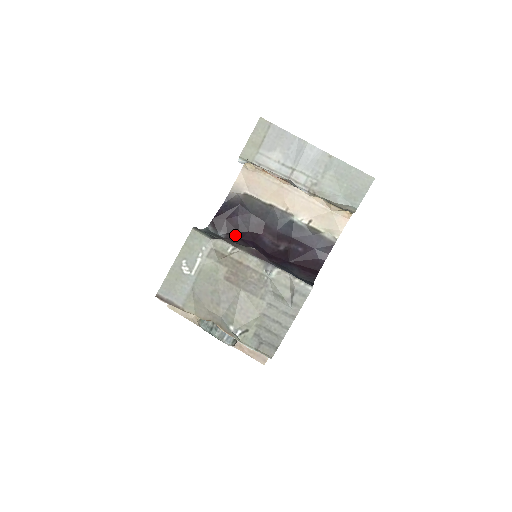
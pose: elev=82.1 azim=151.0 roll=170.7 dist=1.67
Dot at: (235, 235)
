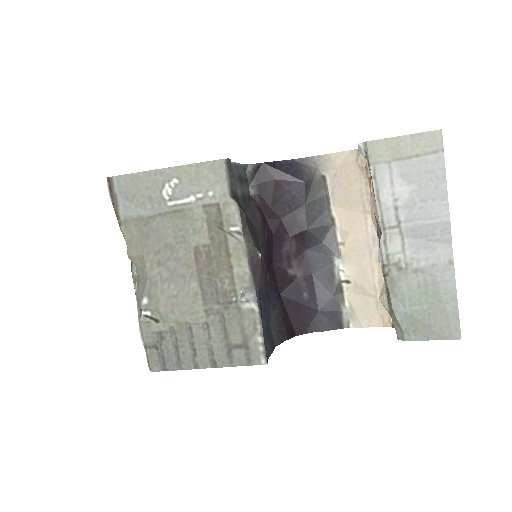
Dot at: (264, 206)
